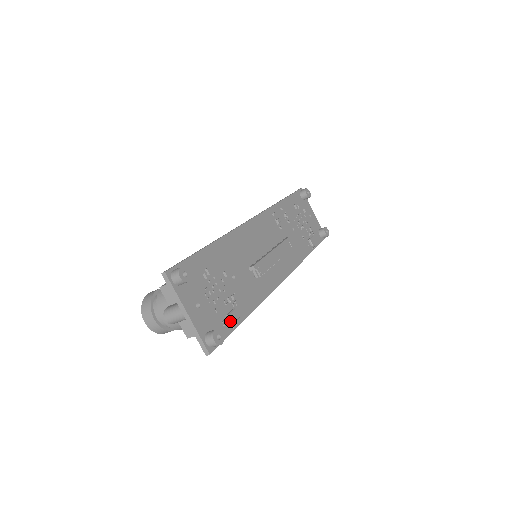
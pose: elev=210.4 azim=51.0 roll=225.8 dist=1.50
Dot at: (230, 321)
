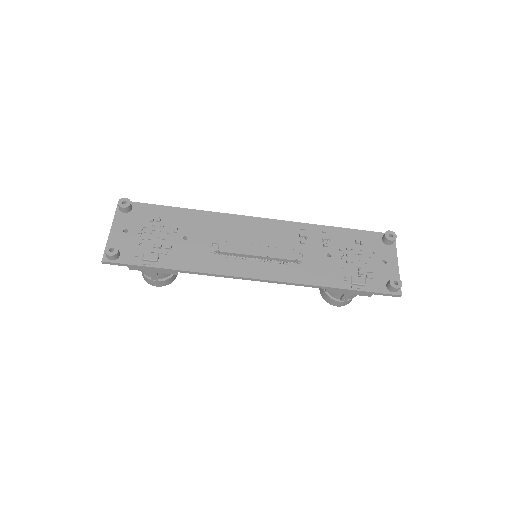
Dot at: (143, 256)
